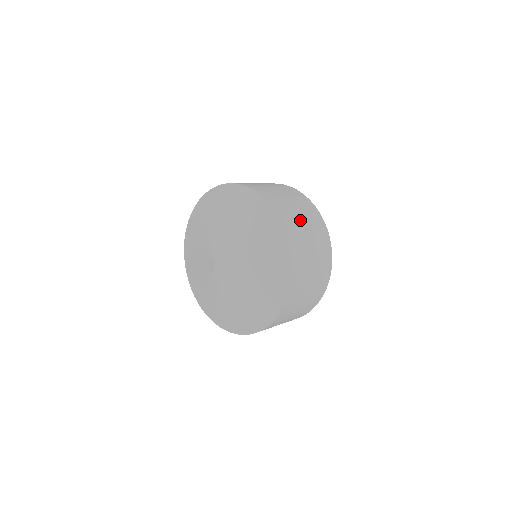
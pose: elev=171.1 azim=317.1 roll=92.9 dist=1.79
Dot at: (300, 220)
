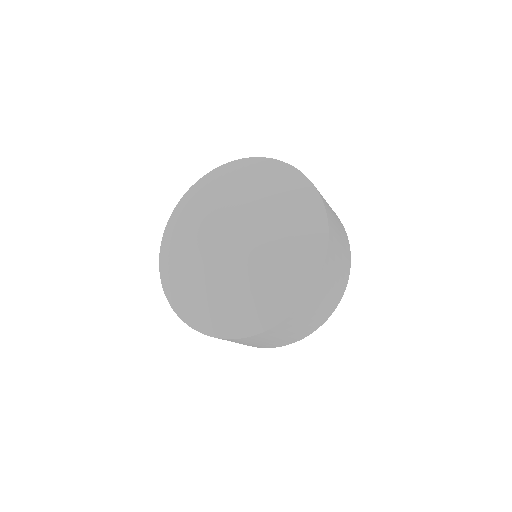
Dot at: occluded
